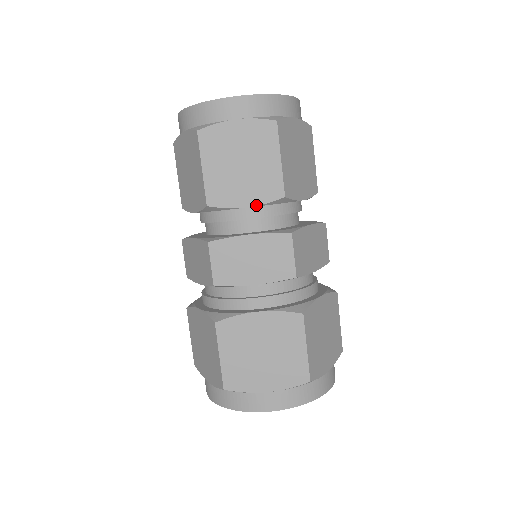
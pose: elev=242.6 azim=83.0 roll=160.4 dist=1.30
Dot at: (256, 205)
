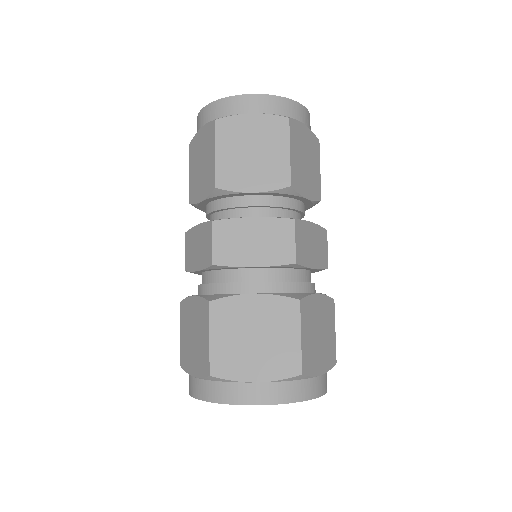
Dot at: (263, 191)
